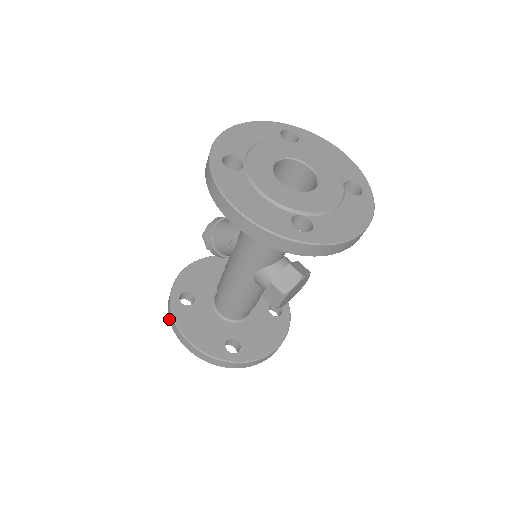
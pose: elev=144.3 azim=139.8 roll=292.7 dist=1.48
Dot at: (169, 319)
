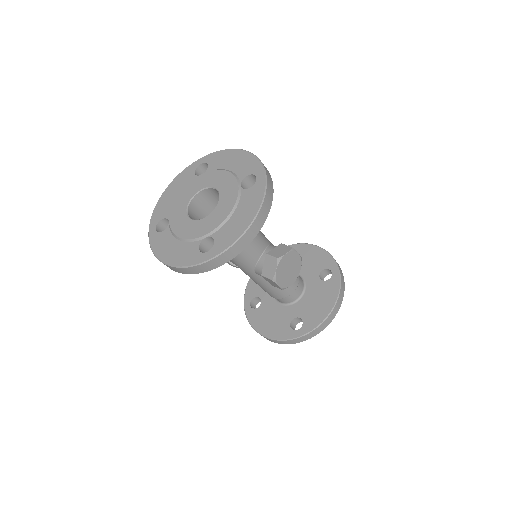
Dot at: occluded
